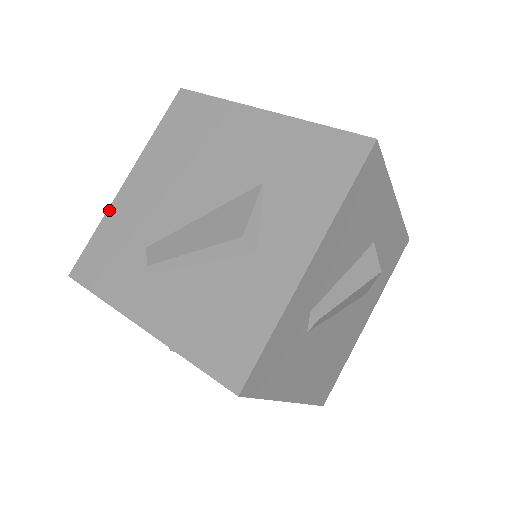
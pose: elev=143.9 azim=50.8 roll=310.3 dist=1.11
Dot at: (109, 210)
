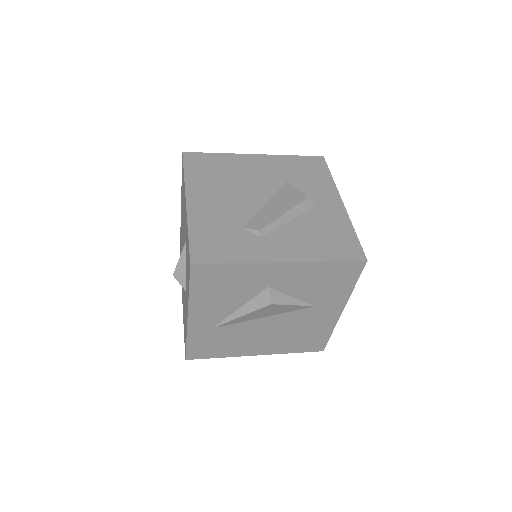
Dot at: (189, 219)
